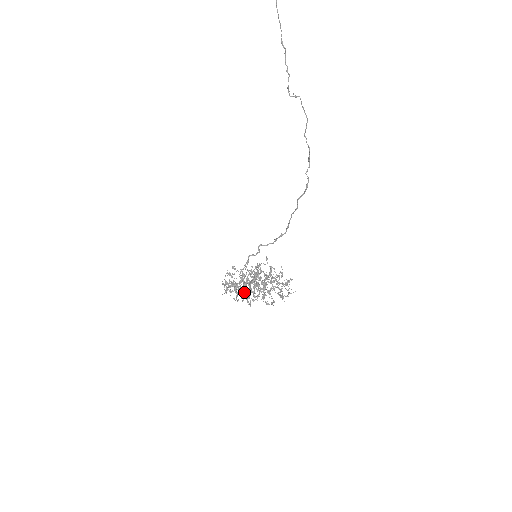
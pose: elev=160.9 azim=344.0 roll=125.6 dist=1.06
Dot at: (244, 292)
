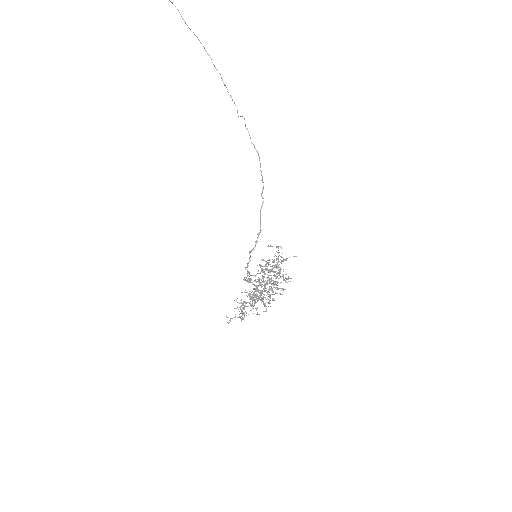
Dot at: (265, 290)
